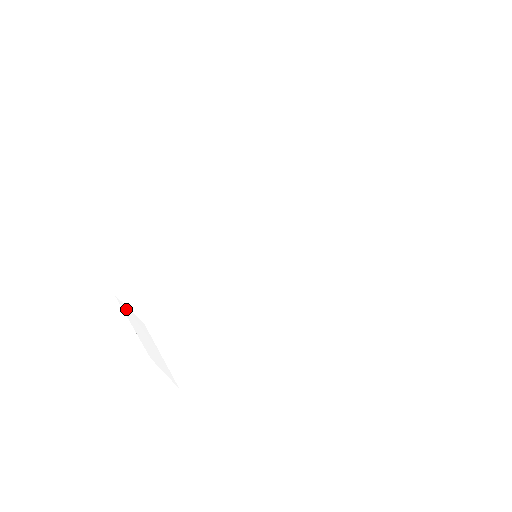
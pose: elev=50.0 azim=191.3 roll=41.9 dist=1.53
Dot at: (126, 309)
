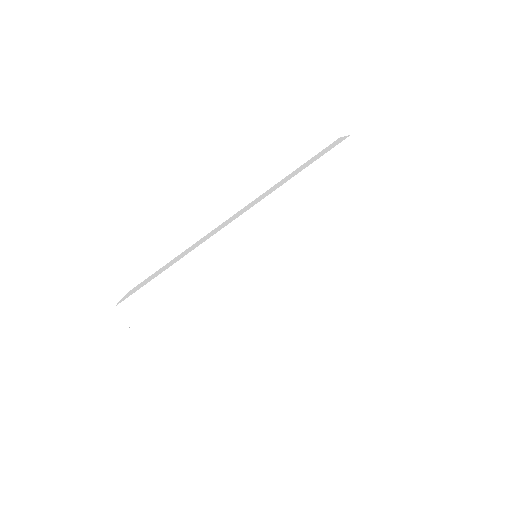
Dot at: occluded
